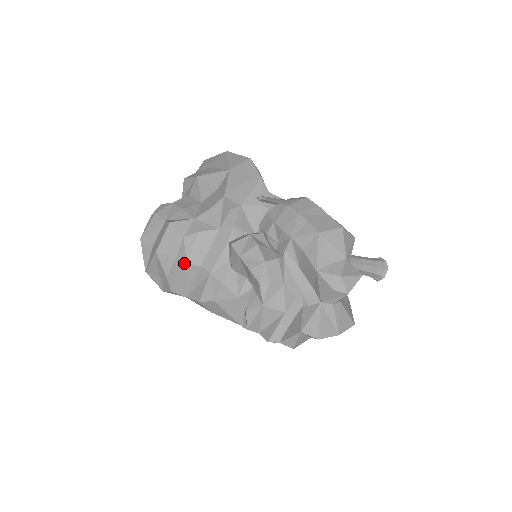
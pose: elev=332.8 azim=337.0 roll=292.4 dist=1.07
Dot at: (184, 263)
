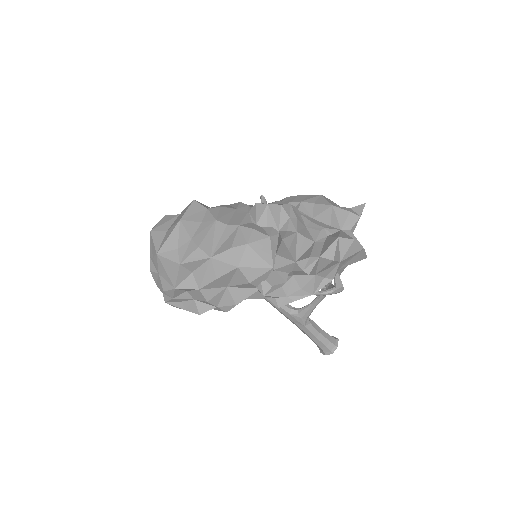
Dot at: (213, 221)
